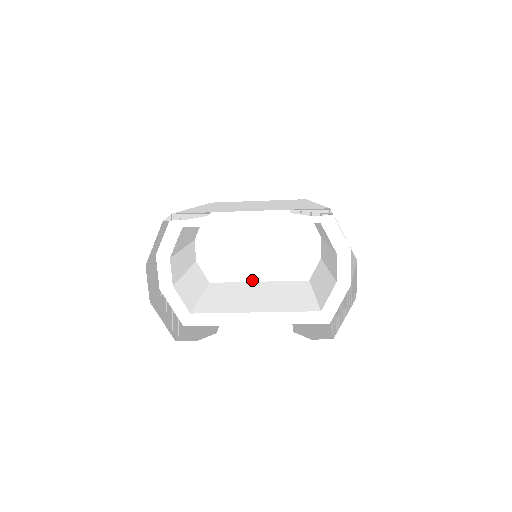
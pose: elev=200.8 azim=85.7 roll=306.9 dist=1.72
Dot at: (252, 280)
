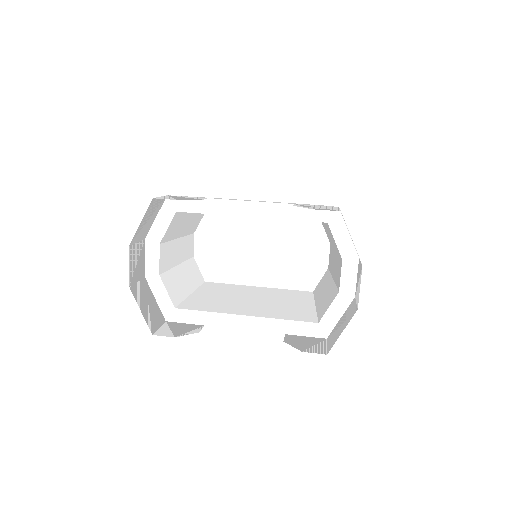
Dot at: (251, 284)
